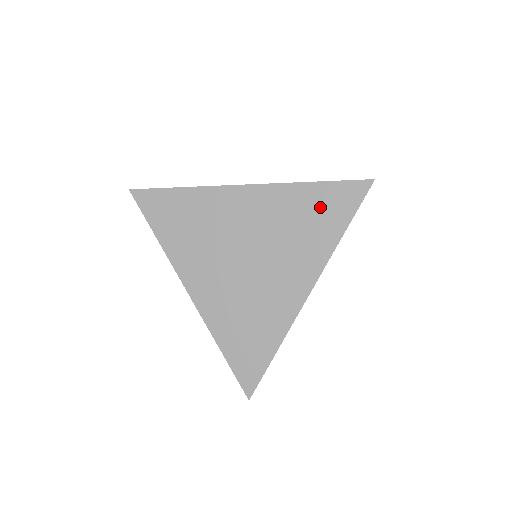
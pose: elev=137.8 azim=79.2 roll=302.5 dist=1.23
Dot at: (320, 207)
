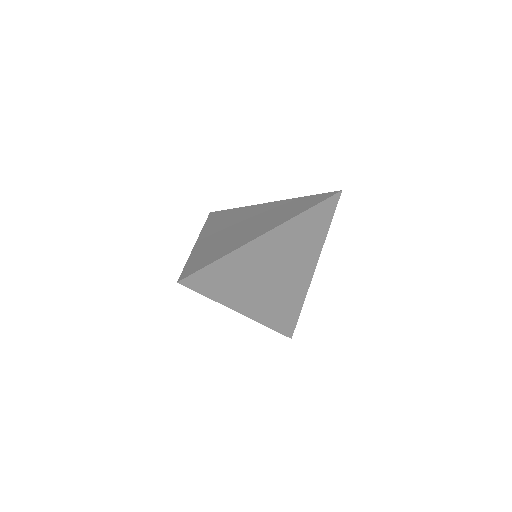
Dot at: (301, 203)
